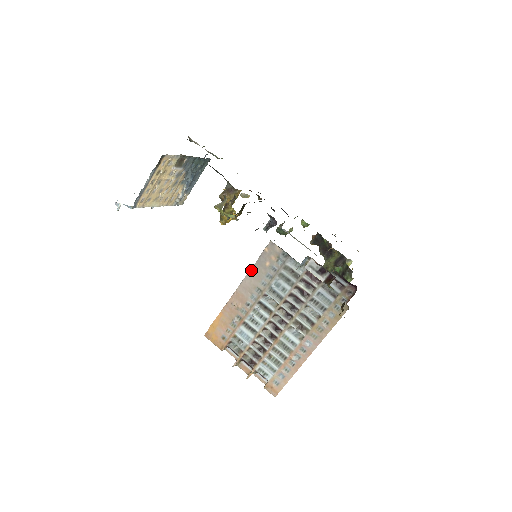
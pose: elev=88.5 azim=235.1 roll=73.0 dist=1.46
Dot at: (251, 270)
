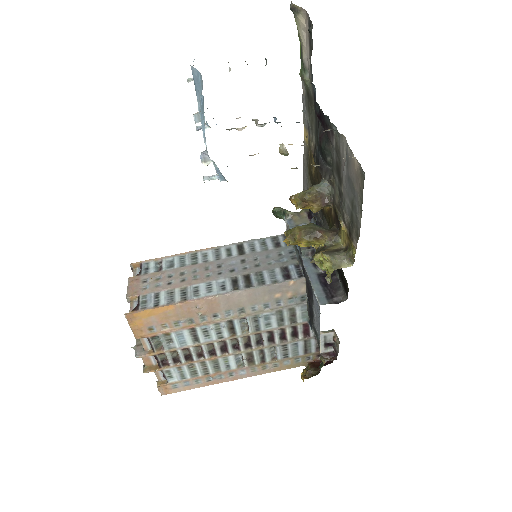
Dot at: (254, 290)
